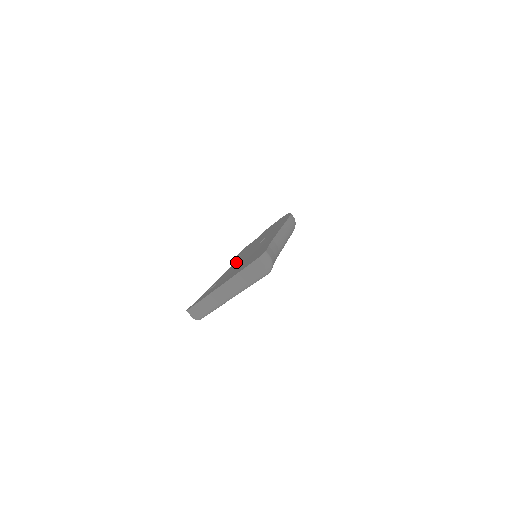
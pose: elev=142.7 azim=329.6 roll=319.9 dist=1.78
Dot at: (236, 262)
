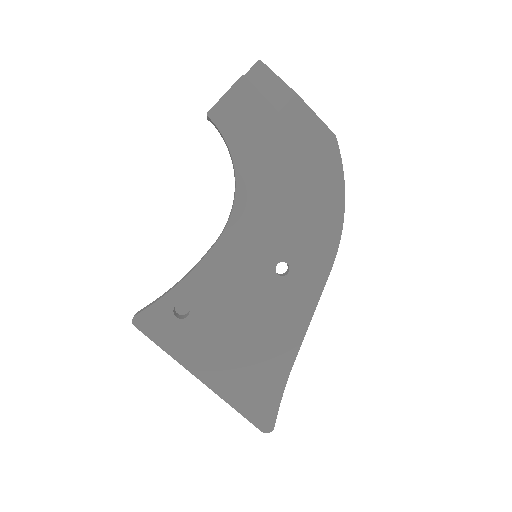
Dot at: (227, 252)
